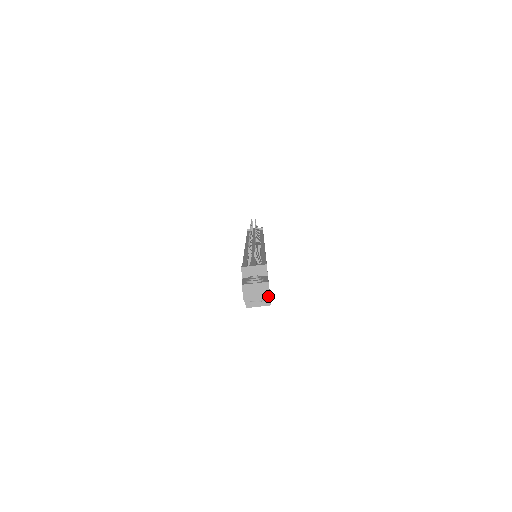
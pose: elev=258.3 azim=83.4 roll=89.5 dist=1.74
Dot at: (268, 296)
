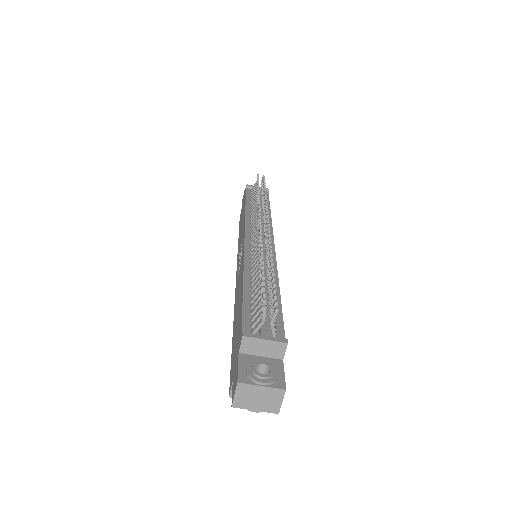
Dot at: (276, 409)
